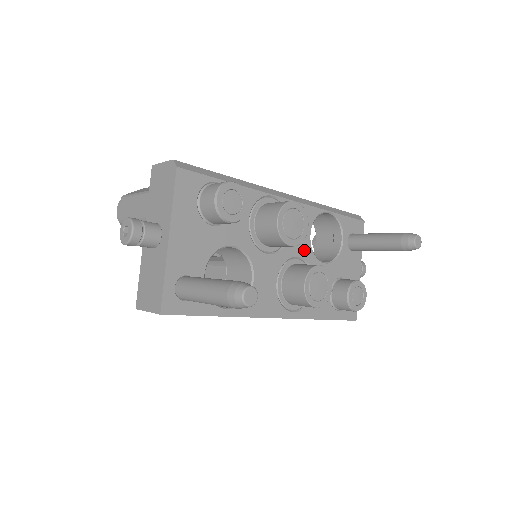
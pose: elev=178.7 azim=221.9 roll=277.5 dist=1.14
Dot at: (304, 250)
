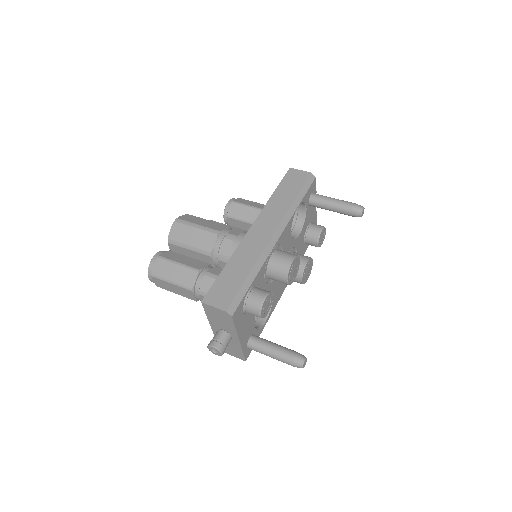
Dot at: (290, 246)
